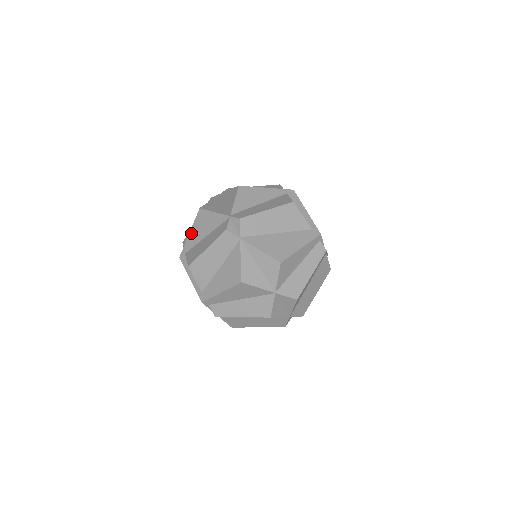
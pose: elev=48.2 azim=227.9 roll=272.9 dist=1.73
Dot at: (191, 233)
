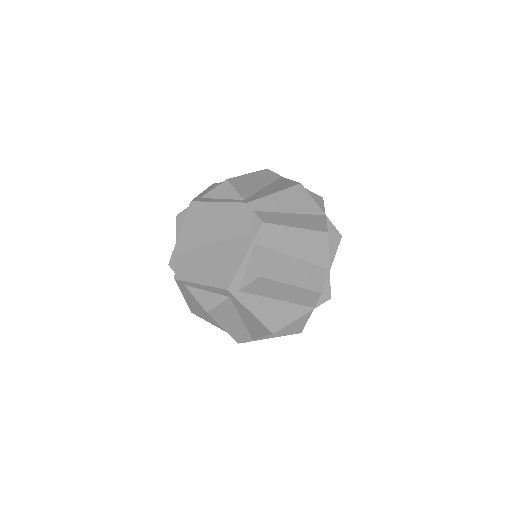
Dot at: (206, 191)
